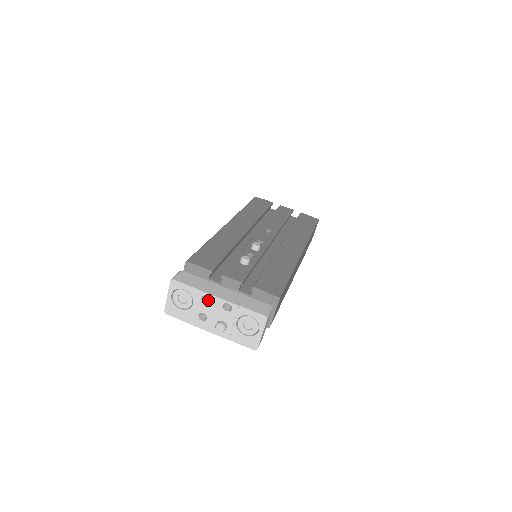
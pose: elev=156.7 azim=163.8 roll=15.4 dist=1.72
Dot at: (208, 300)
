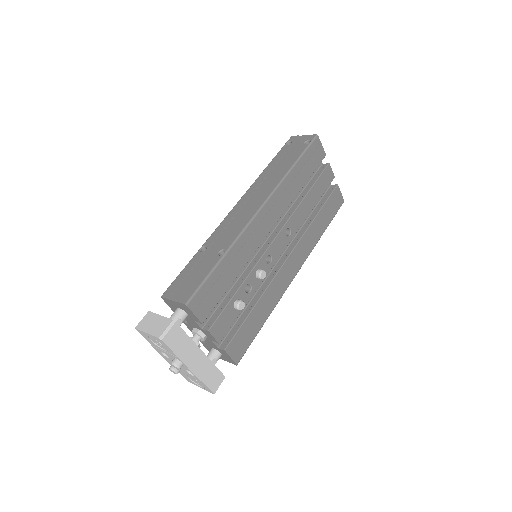
Dot at: occluded
